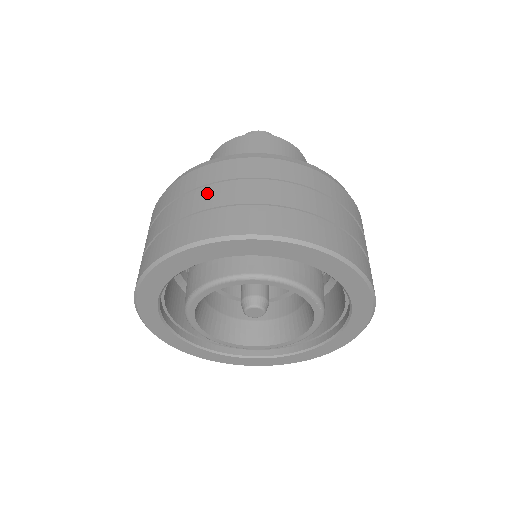
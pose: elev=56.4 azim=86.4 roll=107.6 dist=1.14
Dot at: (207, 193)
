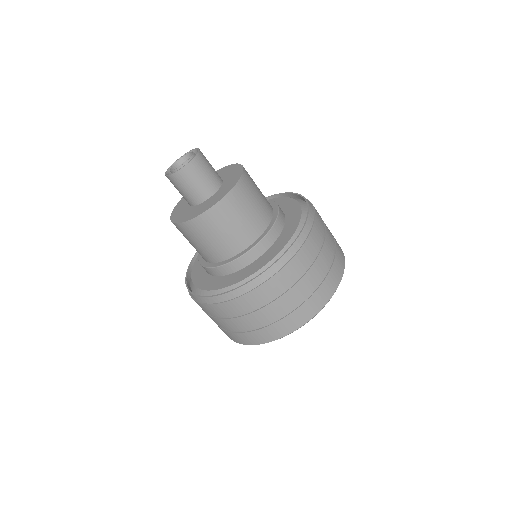
Dot at: (216, 321)
